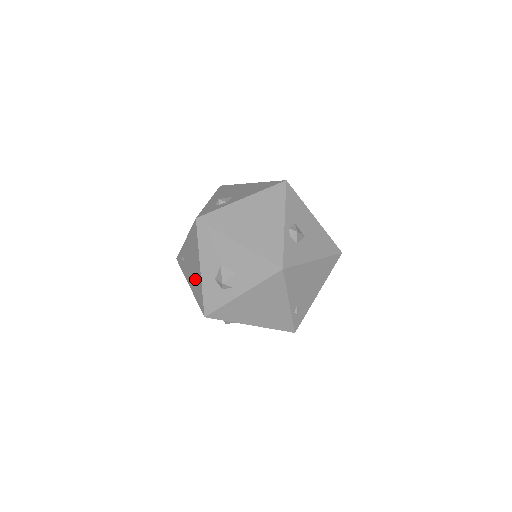
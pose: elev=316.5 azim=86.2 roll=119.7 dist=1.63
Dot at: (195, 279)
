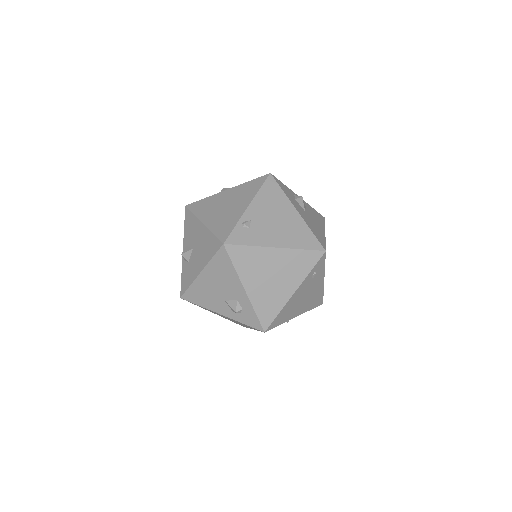
Dot at: occluded
